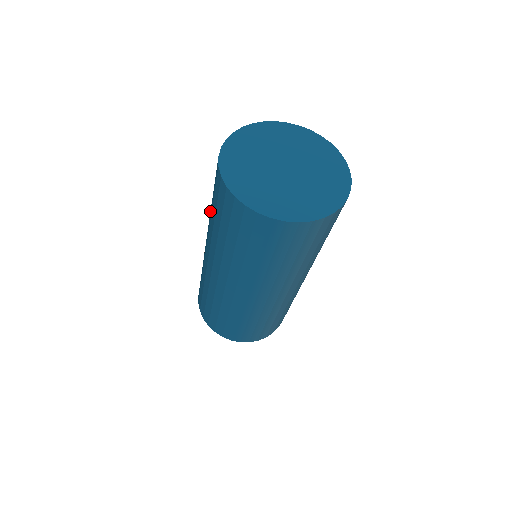
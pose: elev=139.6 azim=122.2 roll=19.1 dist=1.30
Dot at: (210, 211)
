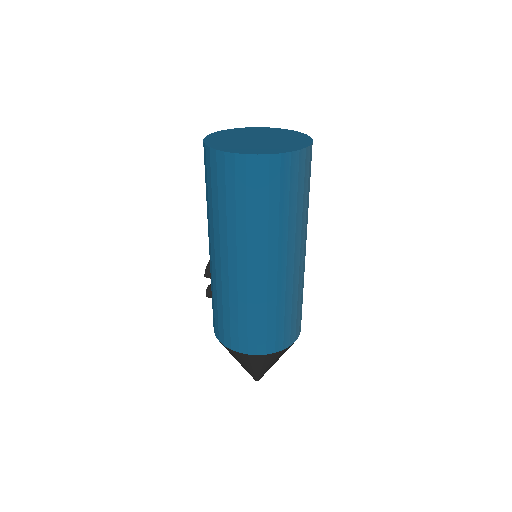
Dot at: (212, 215)
